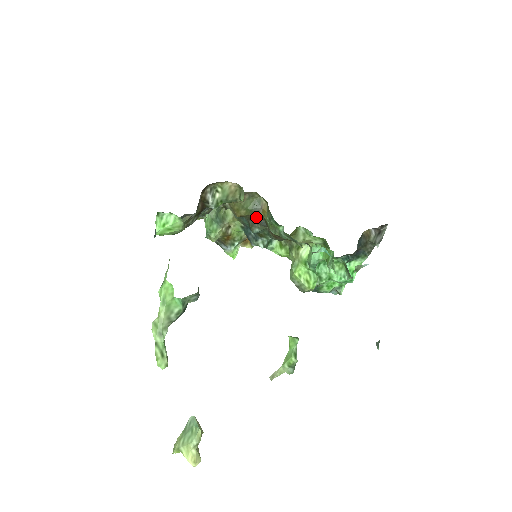
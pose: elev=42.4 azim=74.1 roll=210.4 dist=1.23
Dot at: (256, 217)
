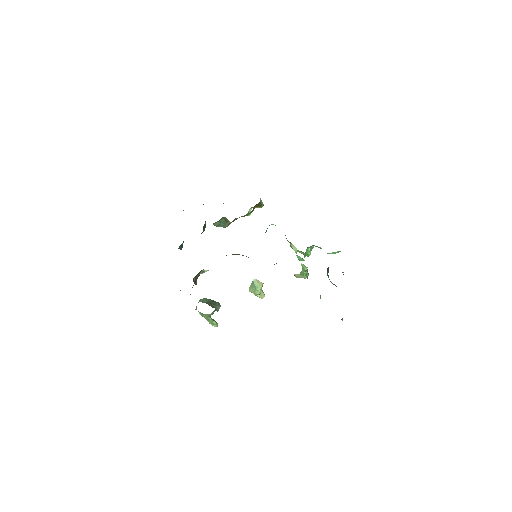
Dot at: occluded
